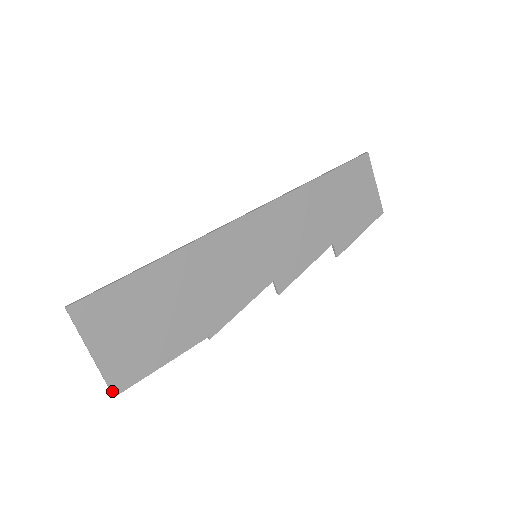
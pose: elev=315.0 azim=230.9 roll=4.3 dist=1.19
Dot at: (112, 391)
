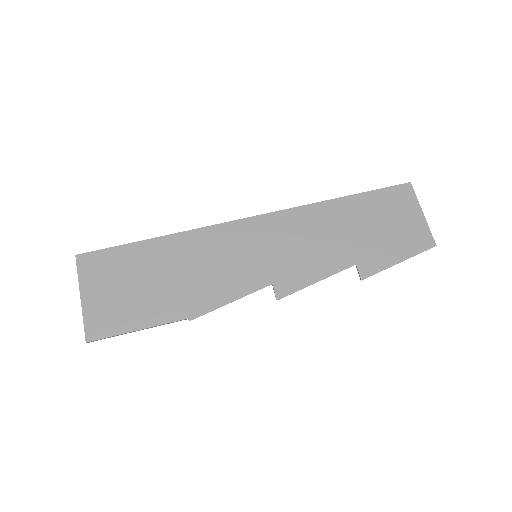
Dot at: (86, 336)
